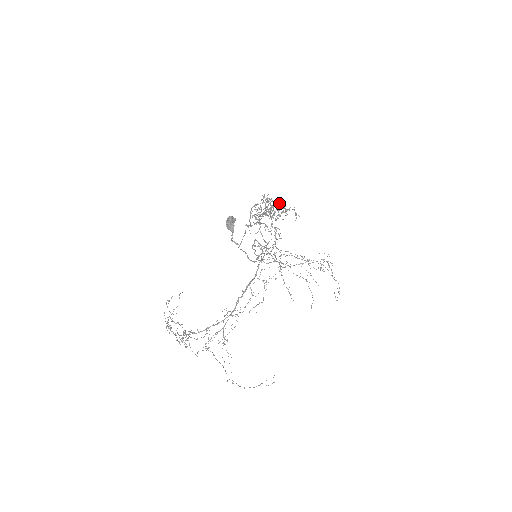
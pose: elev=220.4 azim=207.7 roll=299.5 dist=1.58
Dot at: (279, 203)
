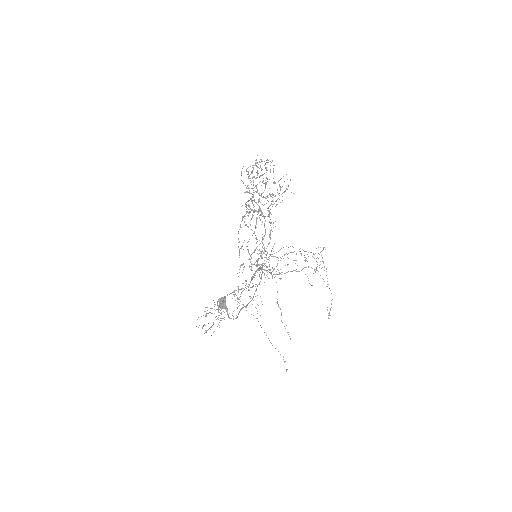
Dot at: occluded
